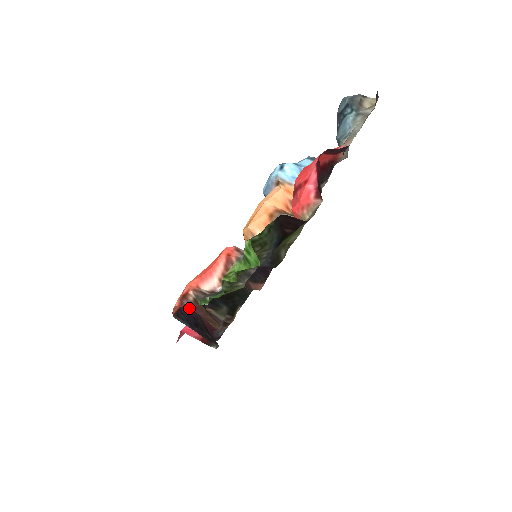
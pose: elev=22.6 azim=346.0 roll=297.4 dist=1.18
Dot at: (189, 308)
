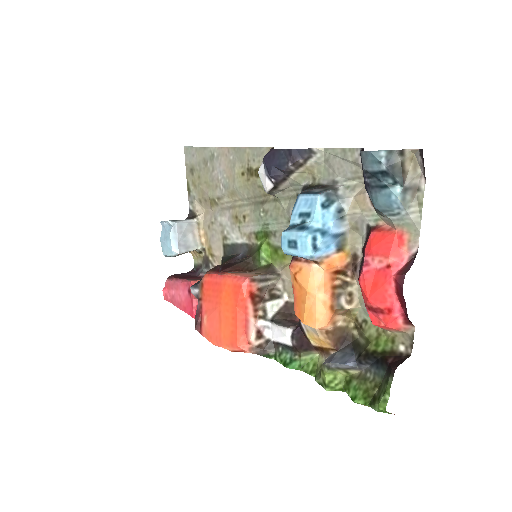
Dot at: occluded
